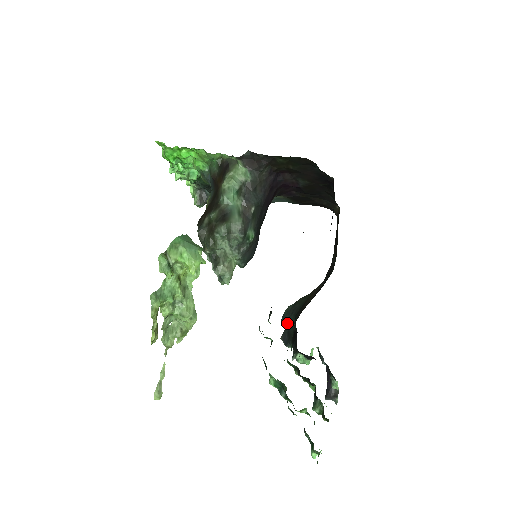
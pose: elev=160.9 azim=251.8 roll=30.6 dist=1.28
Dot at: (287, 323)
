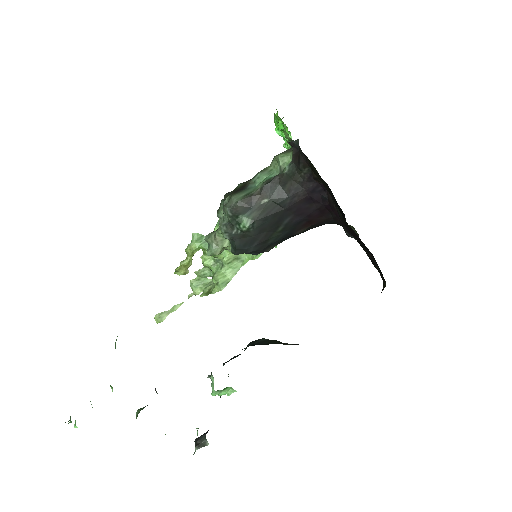
Dot at: occluded
